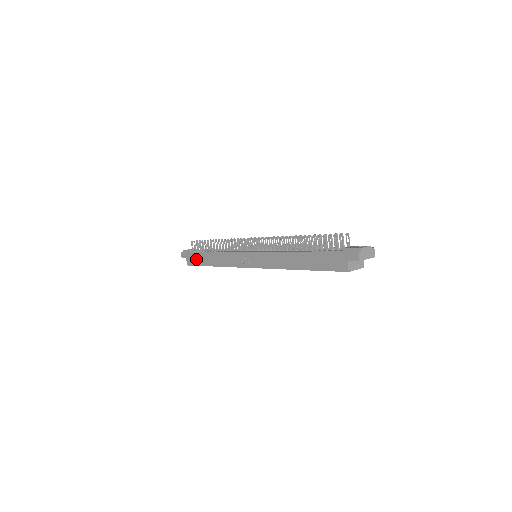
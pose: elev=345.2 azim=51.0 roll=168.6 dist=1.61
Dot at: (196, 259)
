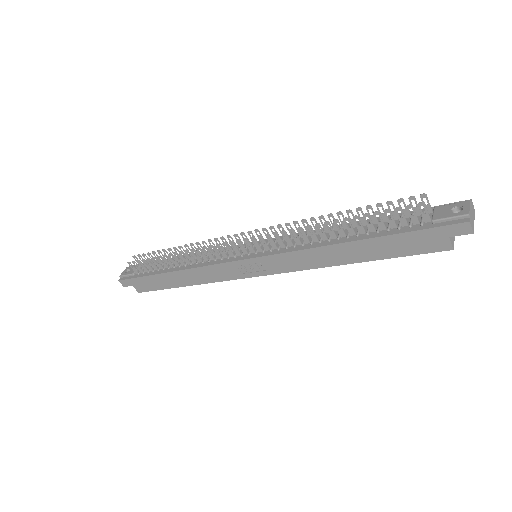
Dot at: (151, 283)
